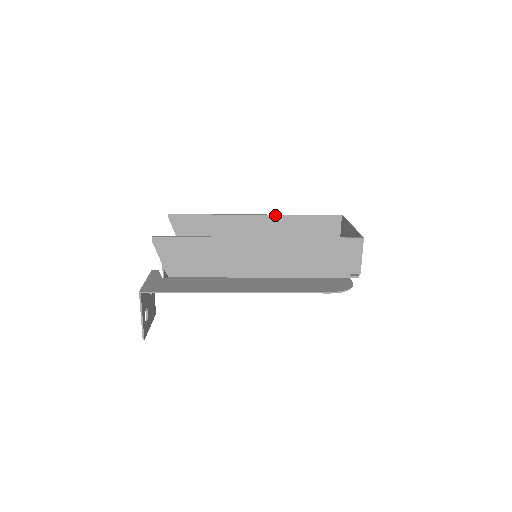
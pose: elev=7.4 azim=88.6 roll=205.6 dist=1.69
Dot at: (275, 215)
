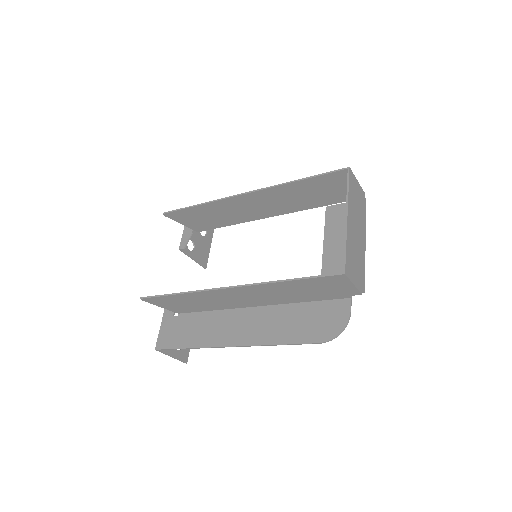
Dot at: (265, 189)
